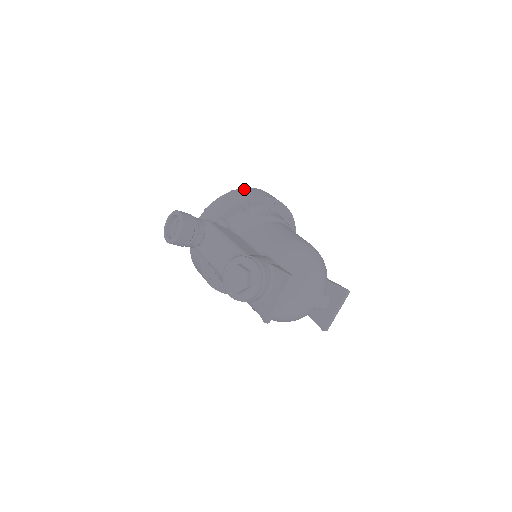
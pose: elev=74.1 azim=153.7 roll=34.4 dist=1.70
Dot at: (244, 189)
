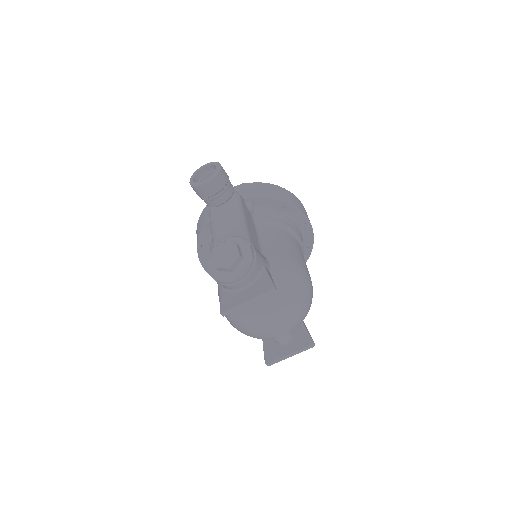
Dot at: (289, 192)
